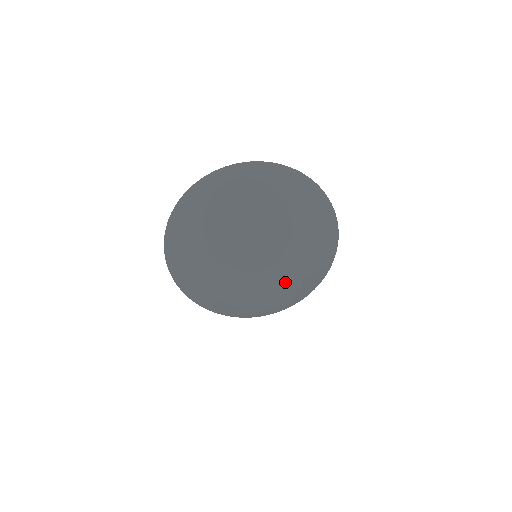
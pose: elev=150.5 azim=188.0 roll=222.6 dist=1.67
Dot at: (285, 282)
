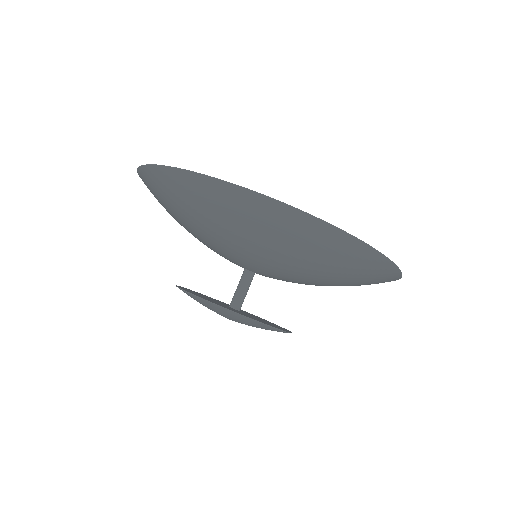
Dot at: (256, 326)
